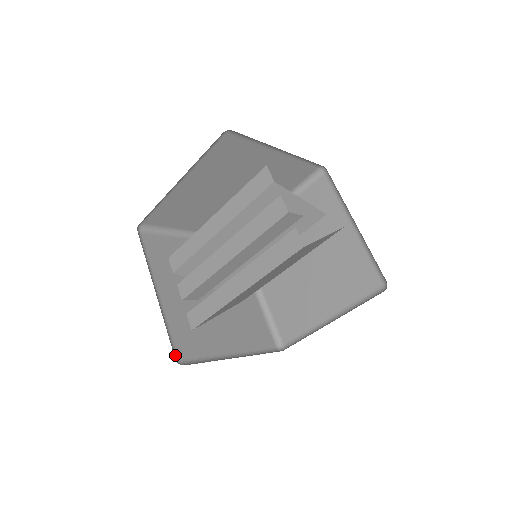
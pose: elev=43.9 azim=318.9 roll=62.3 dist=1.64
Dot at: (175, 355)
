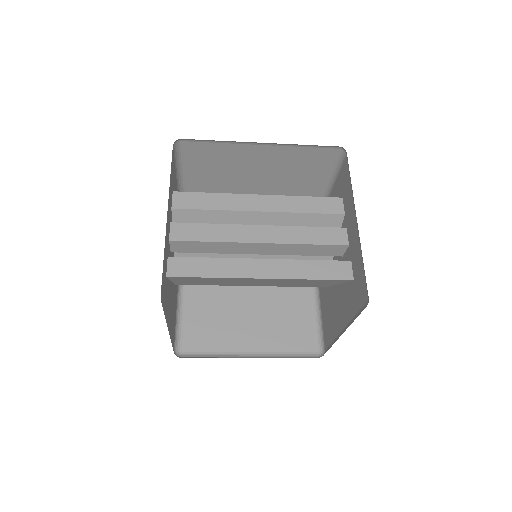
Dot at: (161, 289)
